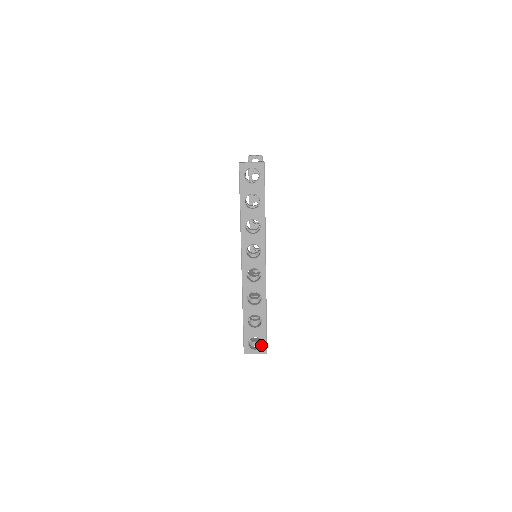
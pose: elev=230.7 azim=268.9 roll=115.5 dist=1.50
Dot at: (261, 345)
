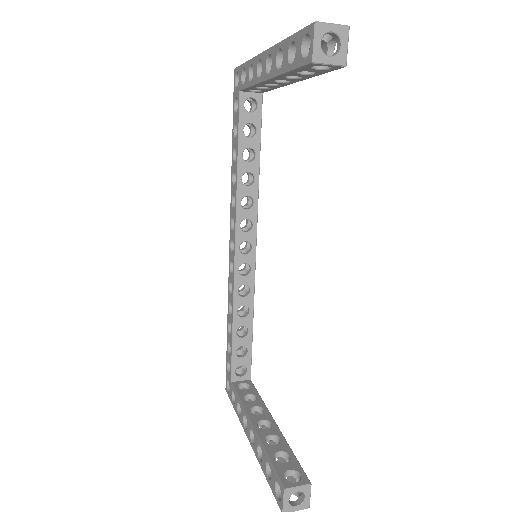
Dot at: occluded
